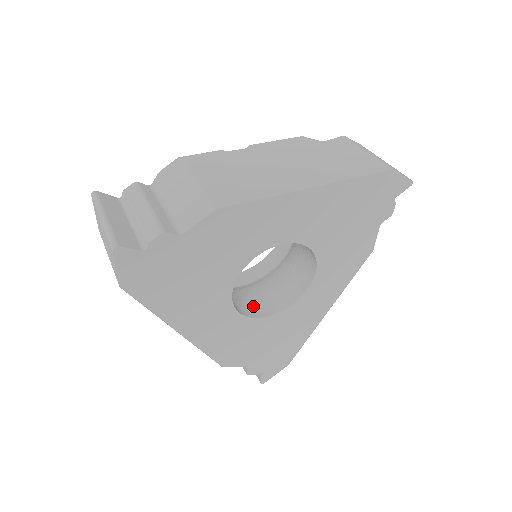
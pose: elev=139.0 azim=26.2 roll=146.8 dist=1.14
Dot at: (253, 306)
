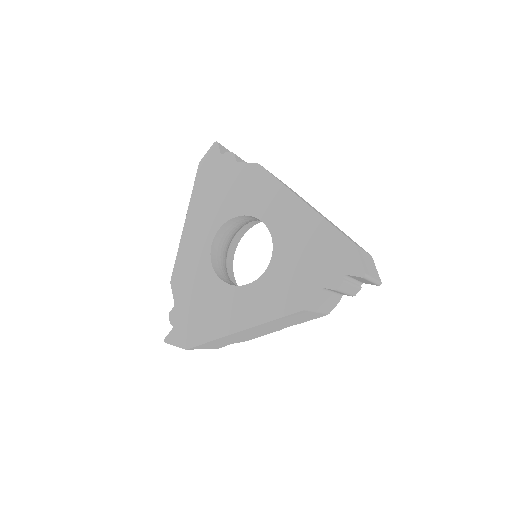
Dot at: (221, 271)
